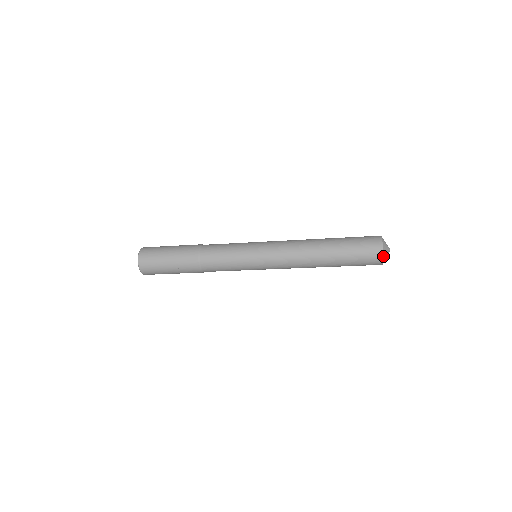
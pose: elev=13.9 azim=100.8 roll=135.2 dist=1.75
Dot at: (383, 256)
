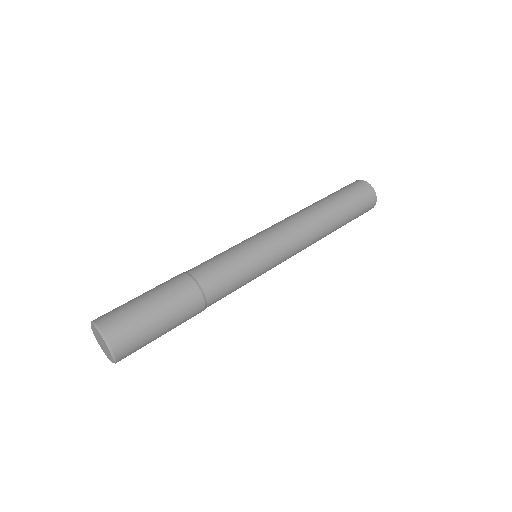
Dot at: occluded
